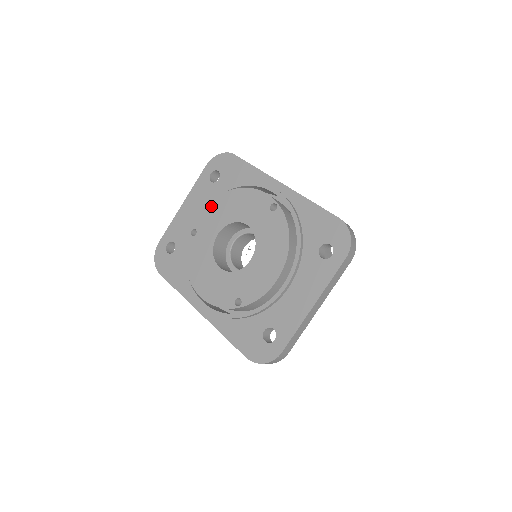
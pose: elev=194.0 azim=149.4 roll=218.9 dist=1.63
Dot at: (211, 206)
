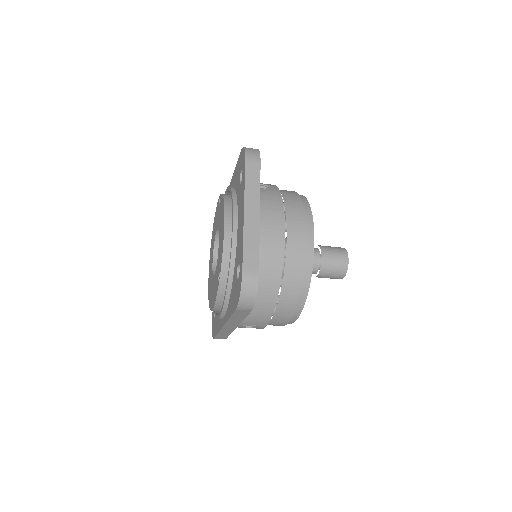
Dot at: (210, 252)
